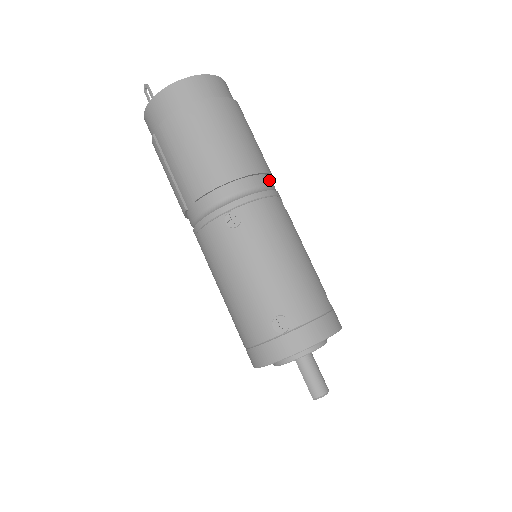
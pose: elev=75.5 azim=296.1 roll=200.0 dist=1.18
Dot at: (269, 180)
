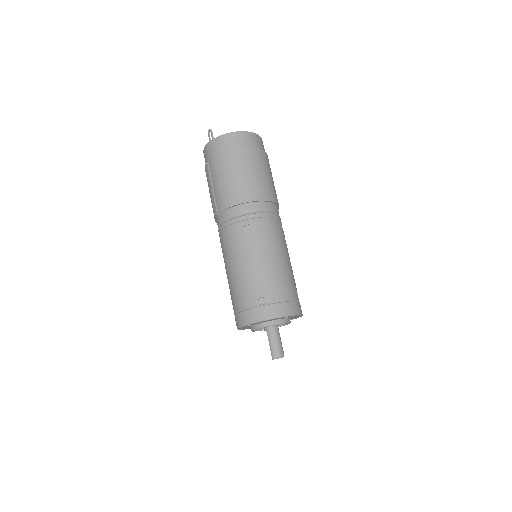
Dot at: (276, 208)
